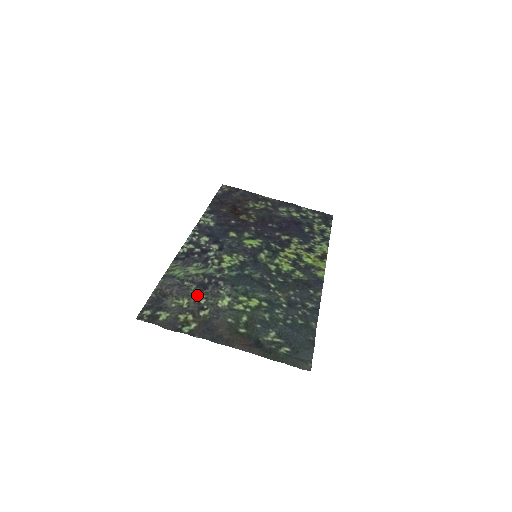
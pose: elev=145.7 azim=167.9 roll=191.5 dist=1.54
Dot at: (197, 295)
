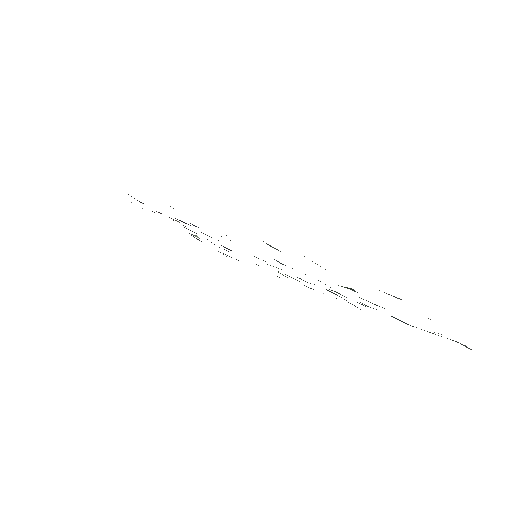
Dot at: occluded
